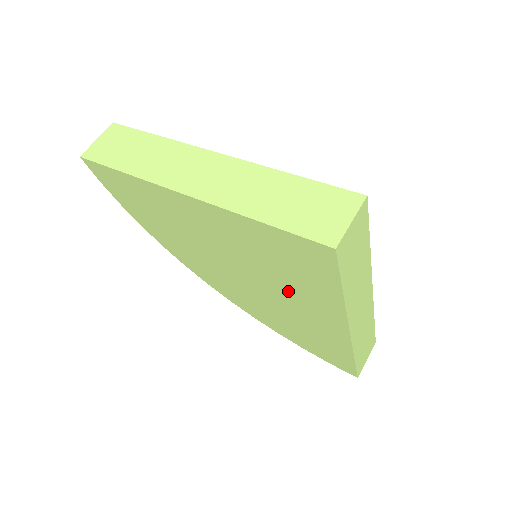
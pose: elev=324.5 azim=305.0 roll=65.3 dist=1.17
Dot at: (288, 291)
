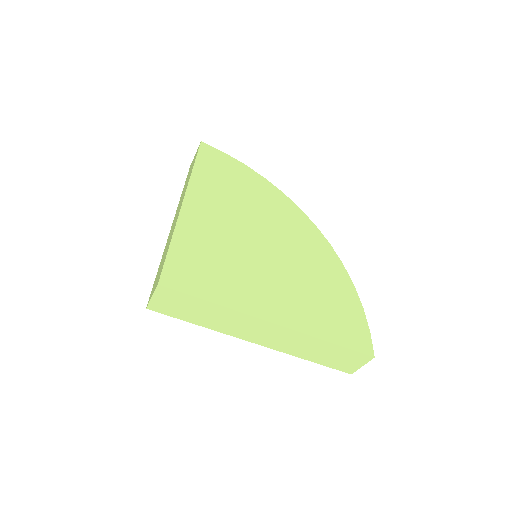
Dot at: occluded
